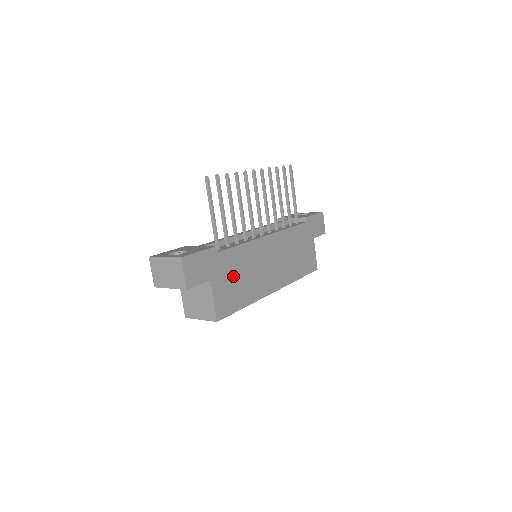
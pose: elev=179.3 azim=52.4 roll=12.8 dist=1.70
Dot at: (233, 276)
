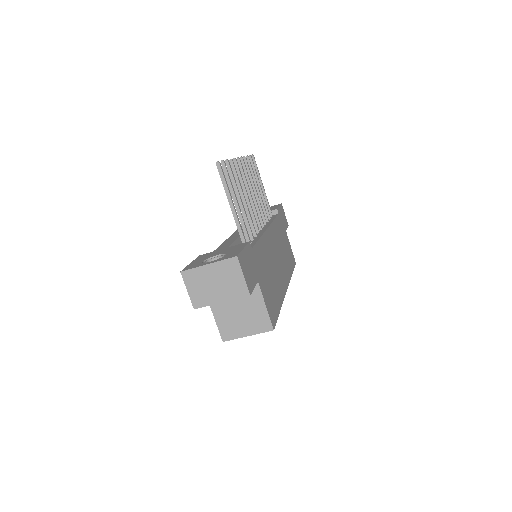
Dot at: (266, 275)
